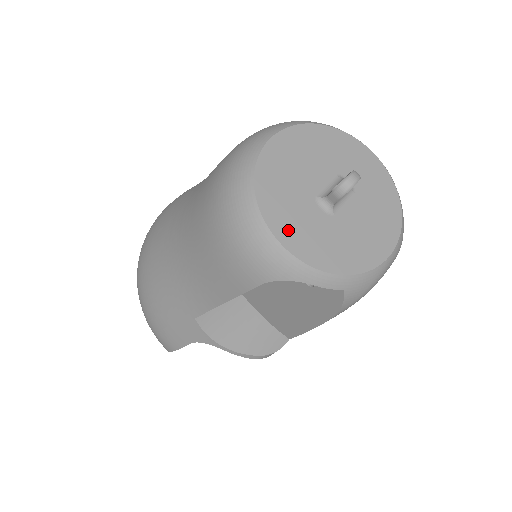
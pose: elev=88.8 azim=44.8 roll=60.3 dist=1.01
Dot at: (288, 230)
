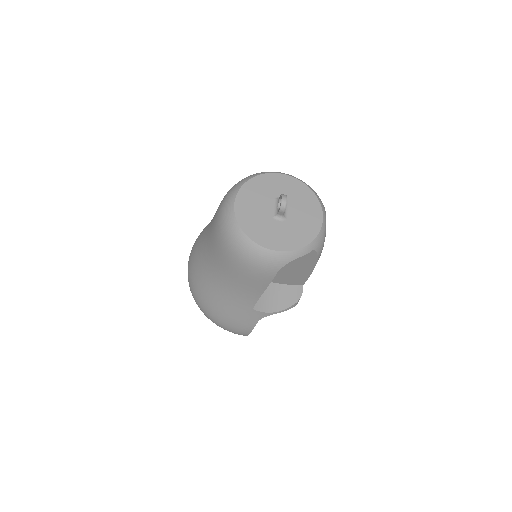
Dot at: (273, 242)
